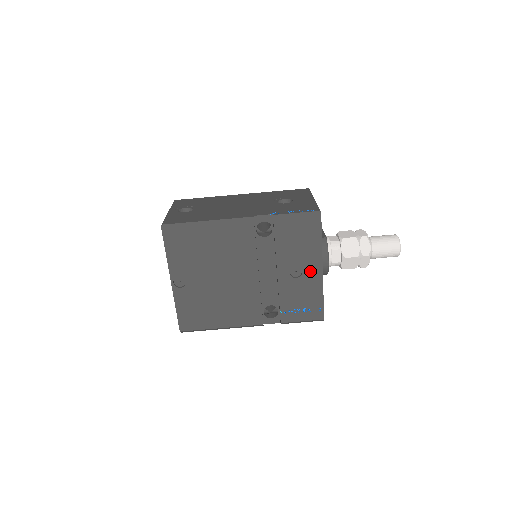
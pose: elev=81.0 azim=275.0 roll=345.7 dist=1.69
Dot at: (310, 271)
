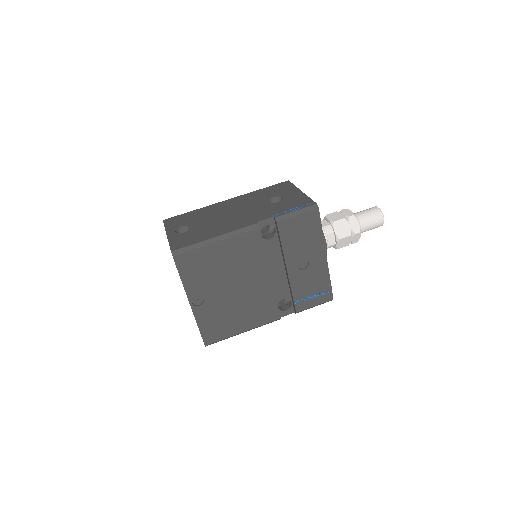
Dot at: (316, 260)
